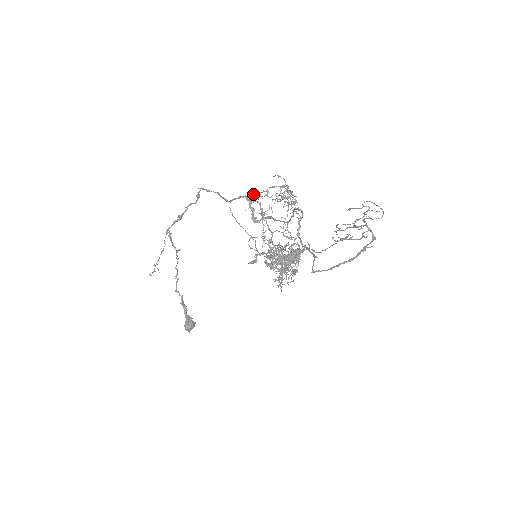
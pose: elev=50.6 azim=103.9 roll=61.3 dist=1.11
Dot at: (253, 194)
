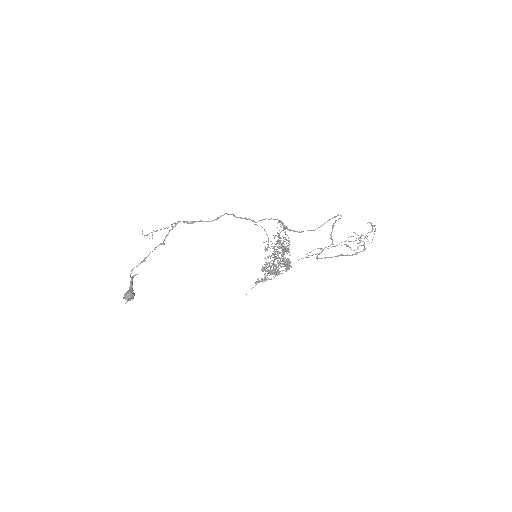
Dot at: occluded
